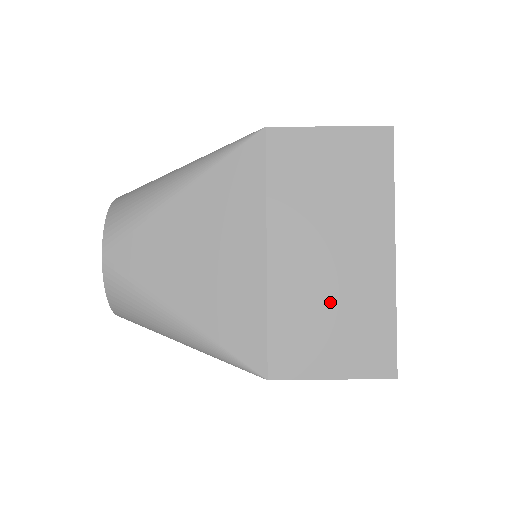
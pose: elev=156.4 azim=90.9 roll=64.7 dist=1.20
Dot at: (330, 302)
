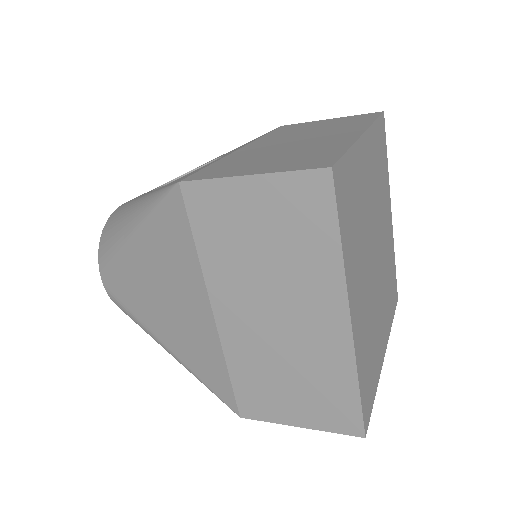
Dot at: (284, 363)
